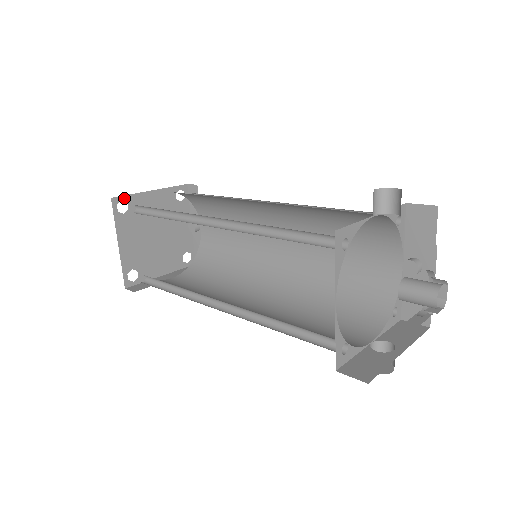
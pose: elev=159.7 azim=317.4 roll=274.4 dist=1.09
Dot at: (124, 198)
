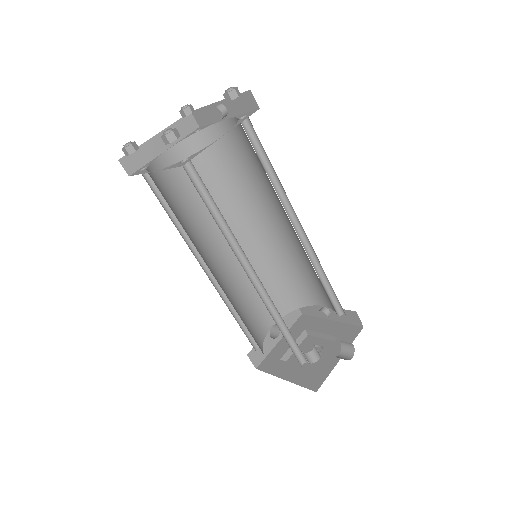
Dot at: occluded
